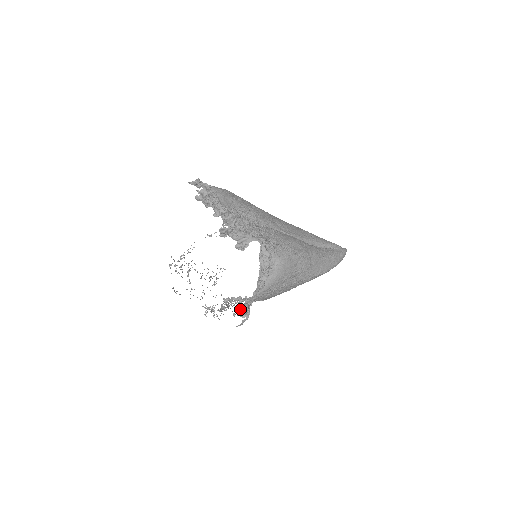
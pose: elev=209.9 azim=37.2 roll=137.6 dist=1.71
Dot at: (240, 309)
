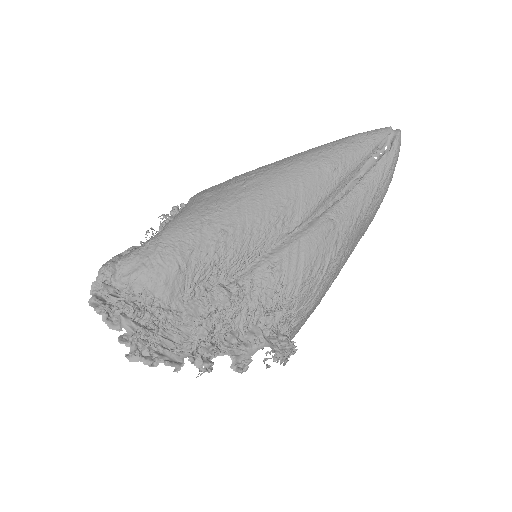
Dot at: (269, 358)
